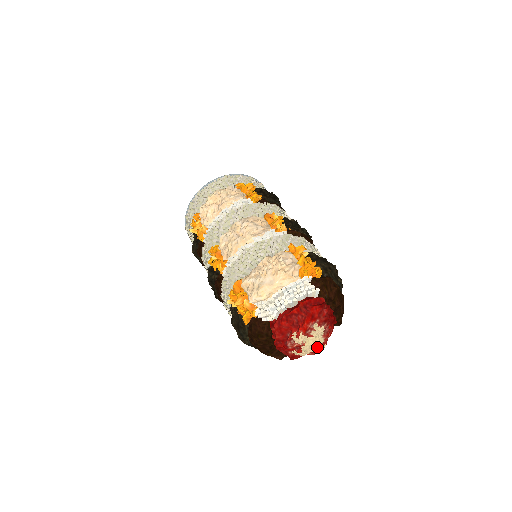
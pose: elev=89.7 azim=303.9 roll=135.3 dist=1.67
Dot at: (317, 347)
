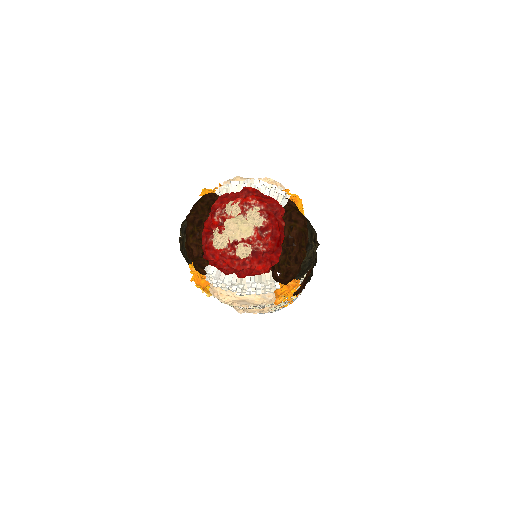
Dot at: (240, 236)
